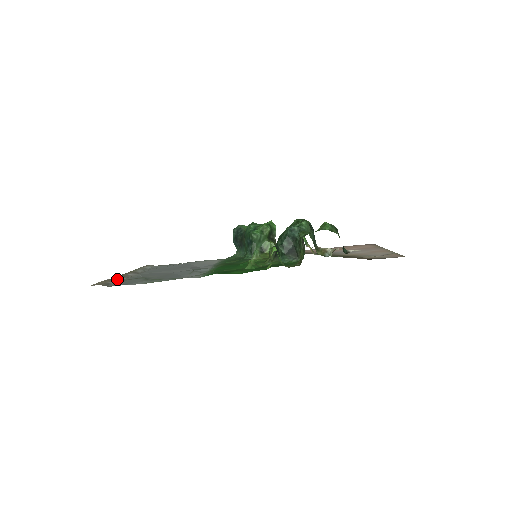
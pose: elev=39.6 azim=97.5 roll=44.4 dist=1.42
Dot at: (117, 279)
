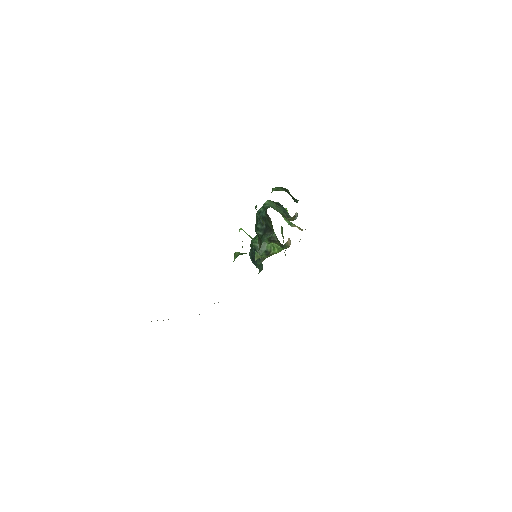
Dot at: occluded
